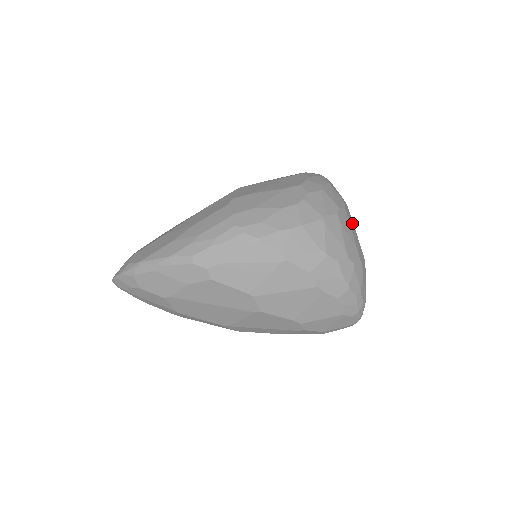
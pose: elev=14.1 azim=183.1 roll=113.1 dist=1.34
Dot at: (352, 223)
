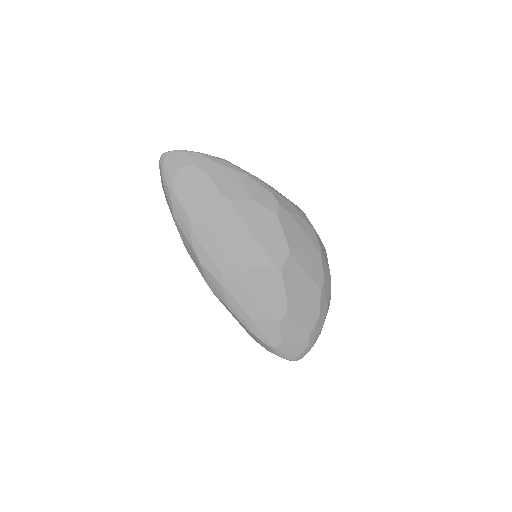
Dot at: occluded
